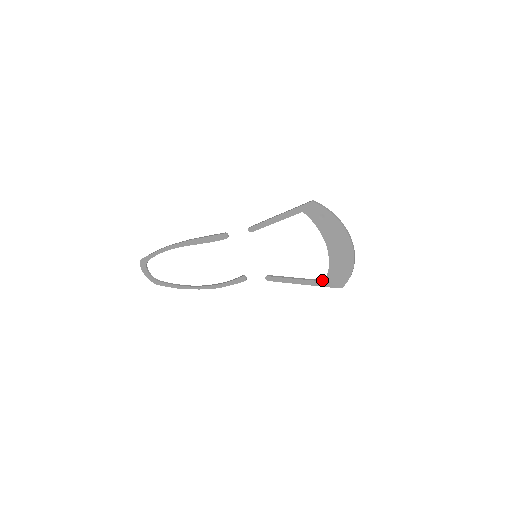
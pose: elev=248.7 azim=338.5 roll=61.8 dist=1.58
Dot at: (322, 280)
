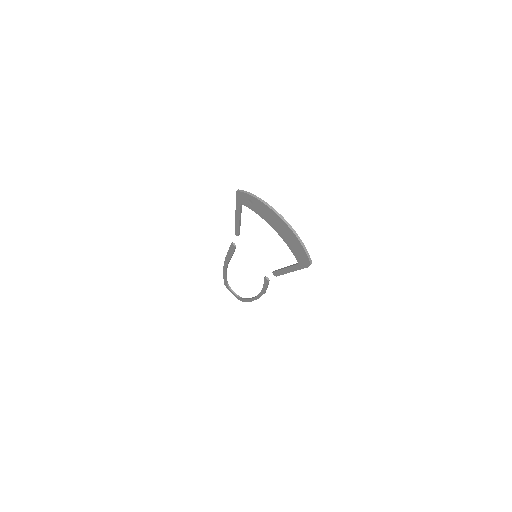
Dot at: (298, 263)
